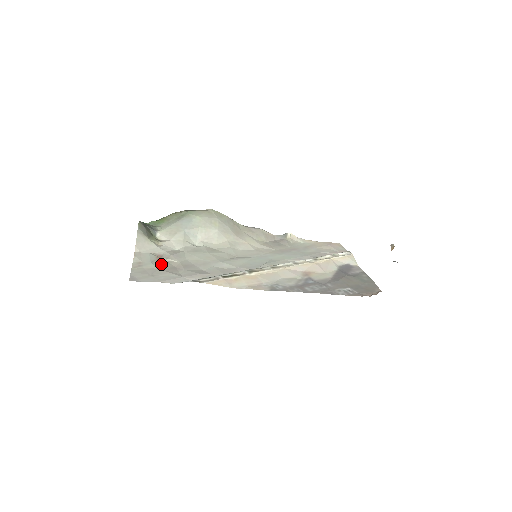
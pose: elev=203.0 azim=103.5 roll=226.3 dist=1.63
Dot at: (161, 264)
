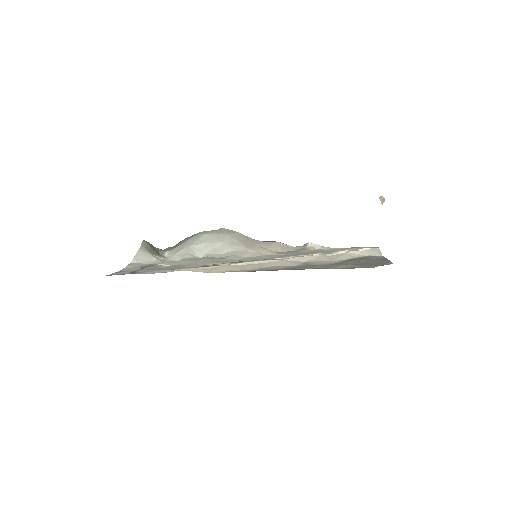
Dot at: (150, 267)
